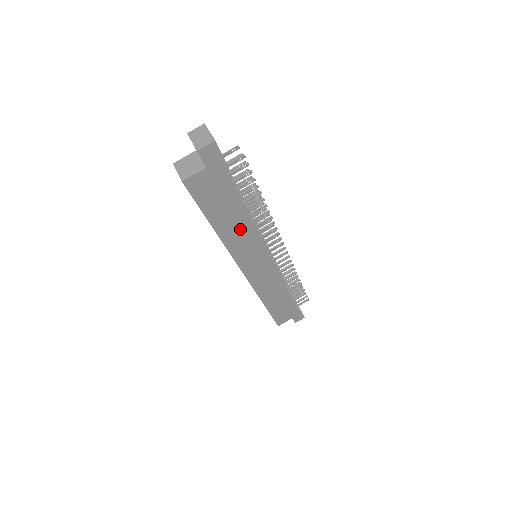
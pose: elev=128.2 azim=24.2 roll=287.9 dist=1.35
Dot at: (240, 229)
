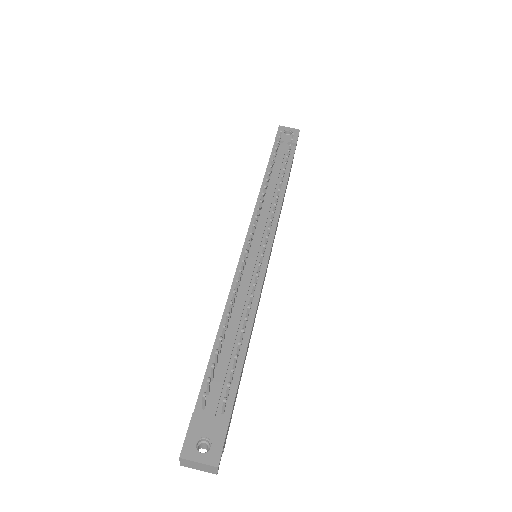
Dot at: occluded
